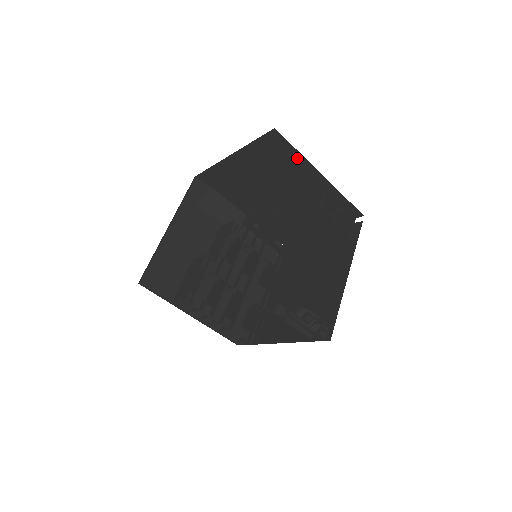
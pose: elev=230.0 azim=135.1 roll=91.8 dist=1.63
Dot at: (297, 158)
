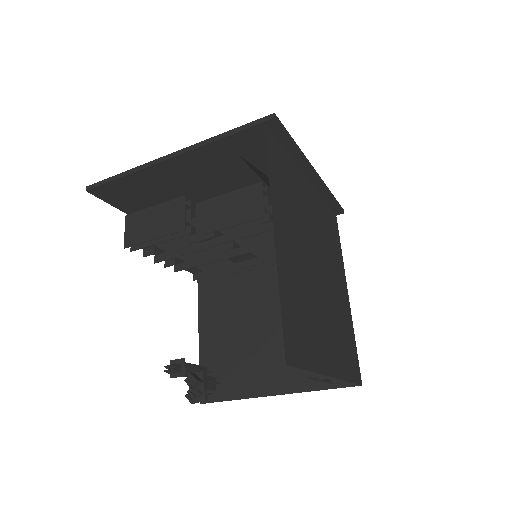
Dot at: occluded
